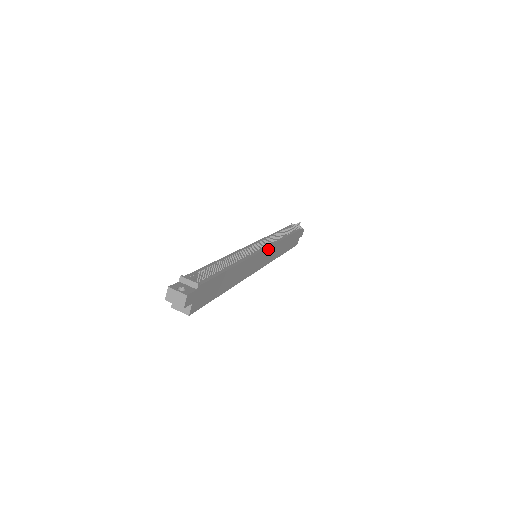
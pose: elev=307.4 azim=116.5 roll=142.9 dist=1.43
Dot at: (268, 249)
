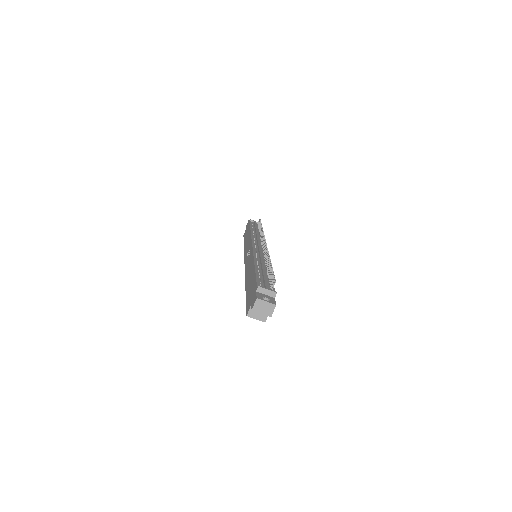
Dot at: occluded
